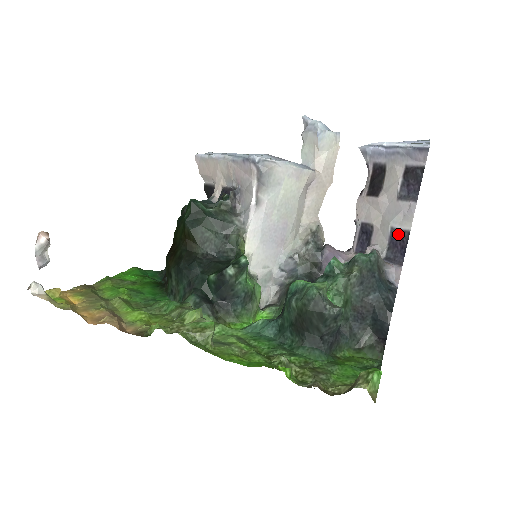
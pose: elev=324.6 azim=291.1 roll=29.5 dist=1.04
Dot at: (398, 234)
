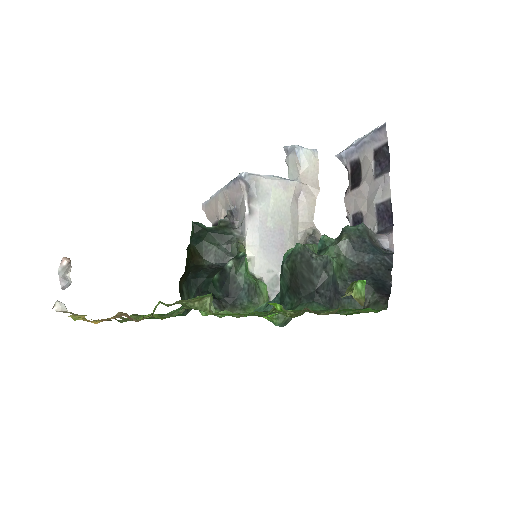
Dot at: (382, 207)
